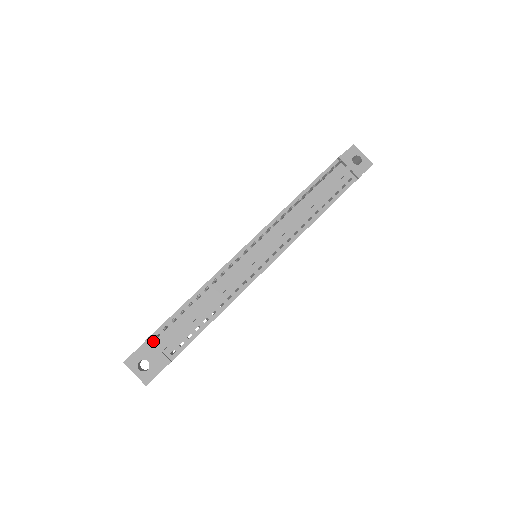
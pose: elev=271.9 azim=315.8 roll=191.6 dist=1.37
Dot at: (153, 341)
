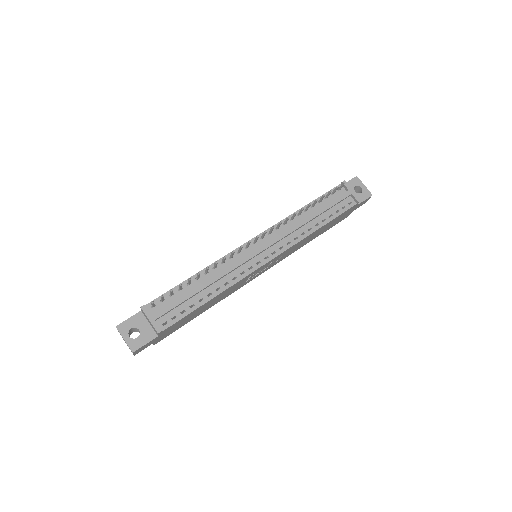
Dot at: (148, 310)
